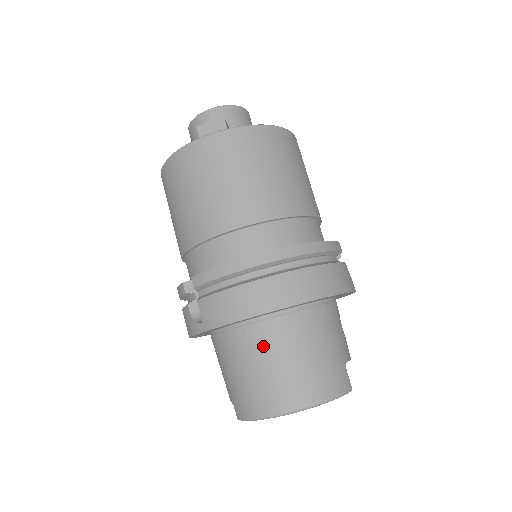
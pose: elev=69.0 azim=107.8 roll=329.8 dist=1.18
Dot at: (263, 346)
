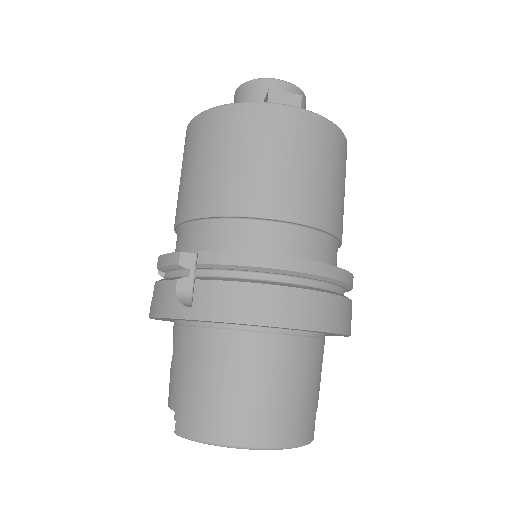
Dot at: (251, 361)
